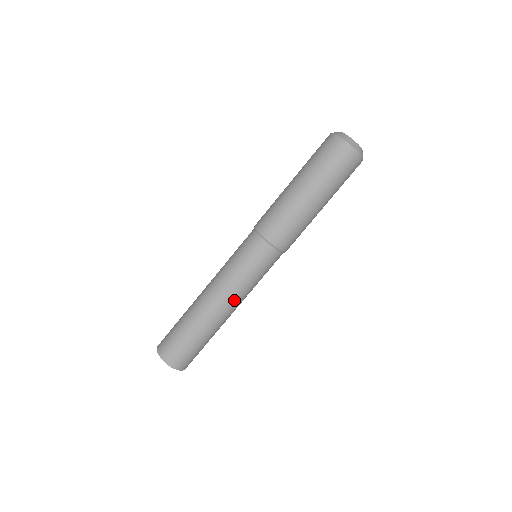
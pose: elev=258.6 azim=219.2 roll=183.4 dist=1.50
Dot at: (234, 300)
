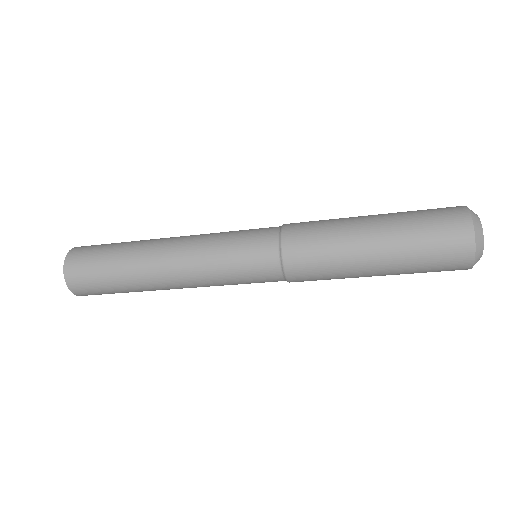
Dot at: occluded
